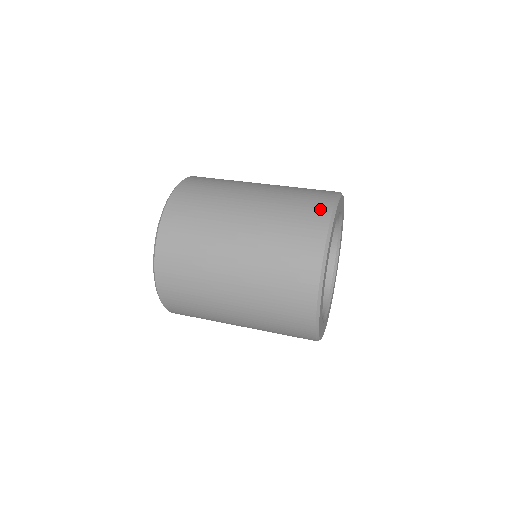
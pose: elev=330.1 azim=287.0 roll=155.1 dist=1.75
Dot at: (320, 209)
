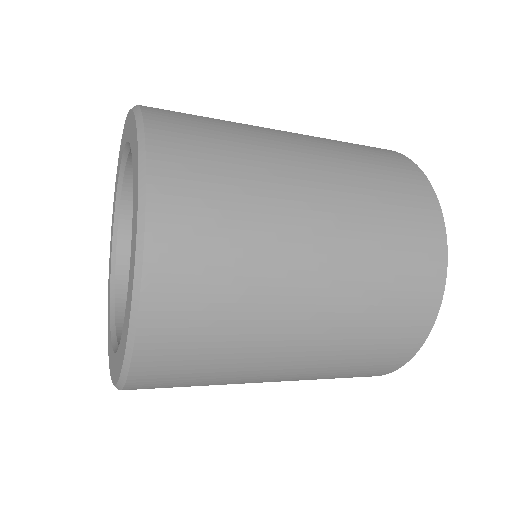
Dot at: (412, 175)
